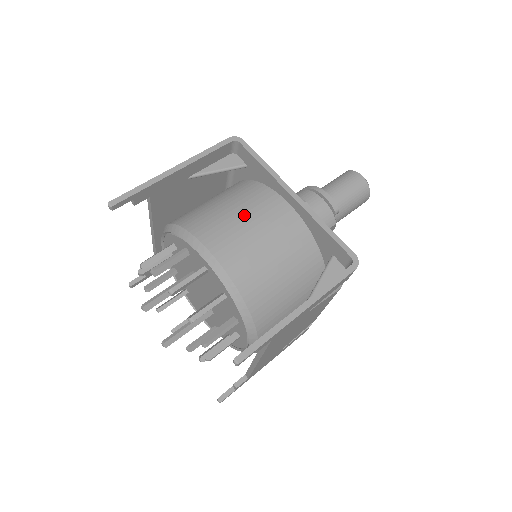
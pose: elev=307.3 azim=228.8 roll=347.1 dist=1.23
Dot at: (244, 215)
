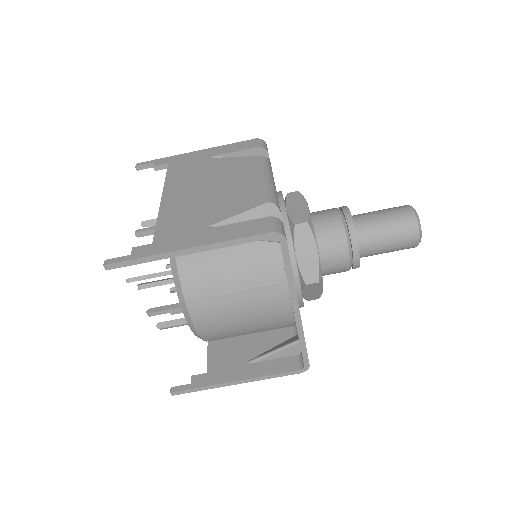
Dot at: (241, 298)
